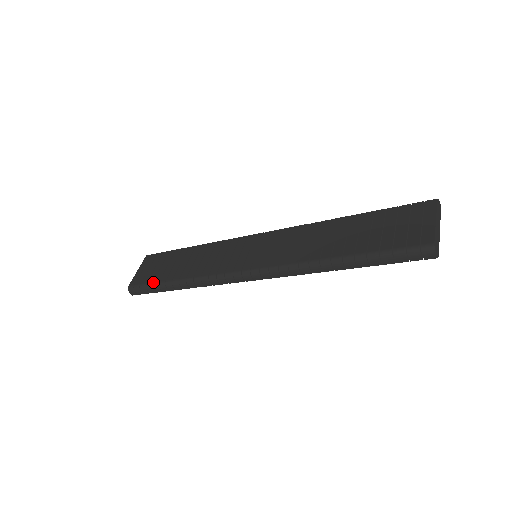
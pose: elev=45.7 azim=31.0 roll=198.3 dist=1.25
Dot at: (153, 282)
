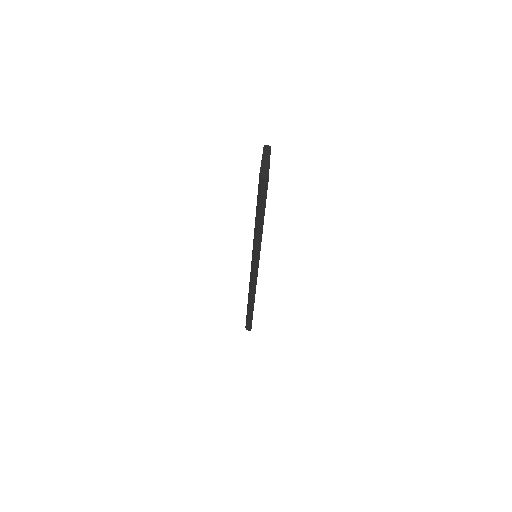
Dot at: occluded
